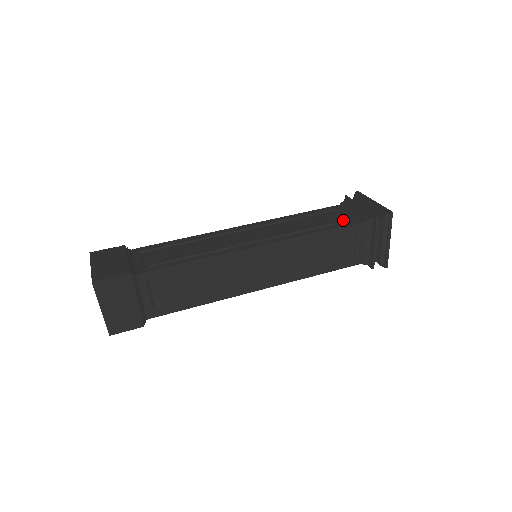
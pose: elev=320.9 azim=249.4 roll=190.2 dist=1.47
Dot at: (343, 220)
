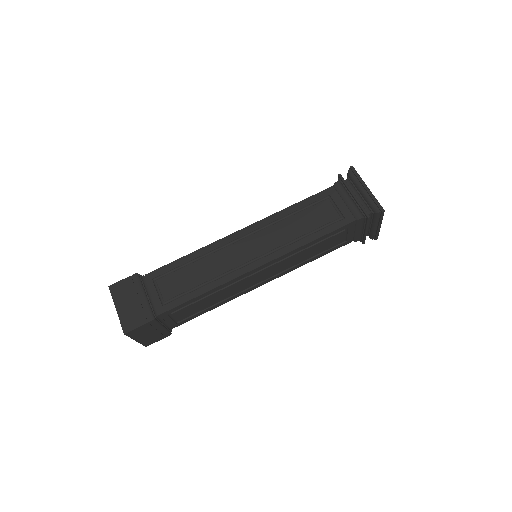
Dot at: (336, 218)
